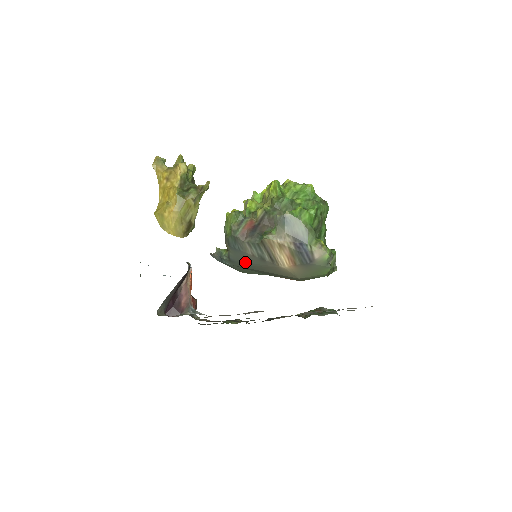
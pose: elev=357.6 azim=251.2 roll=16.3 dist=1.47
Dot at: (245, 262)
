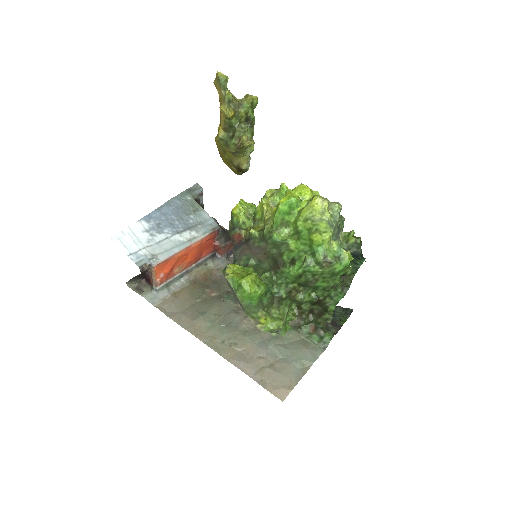
Dot at: occluded
